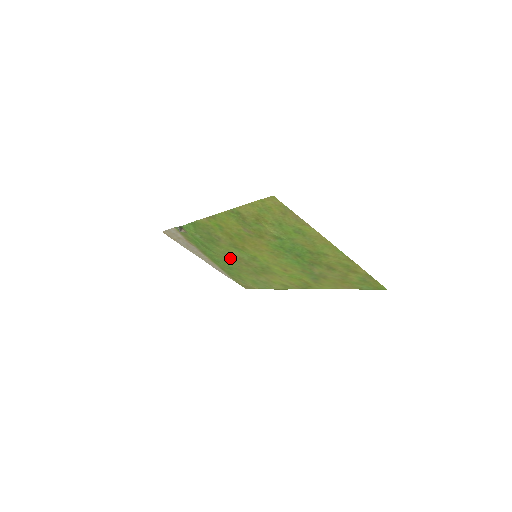
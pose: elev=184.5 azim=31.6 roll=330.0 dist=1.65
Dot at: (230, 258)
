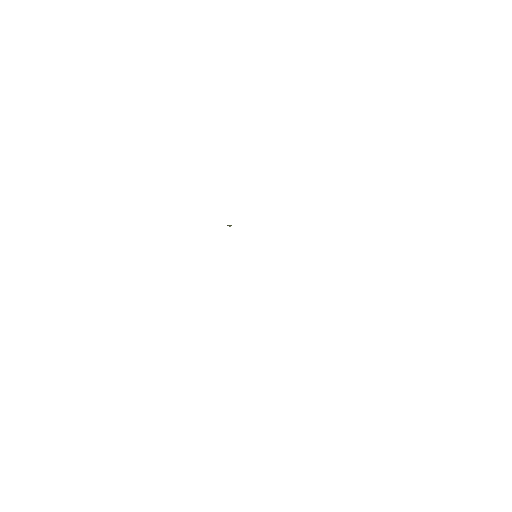
Dot at: occluded
